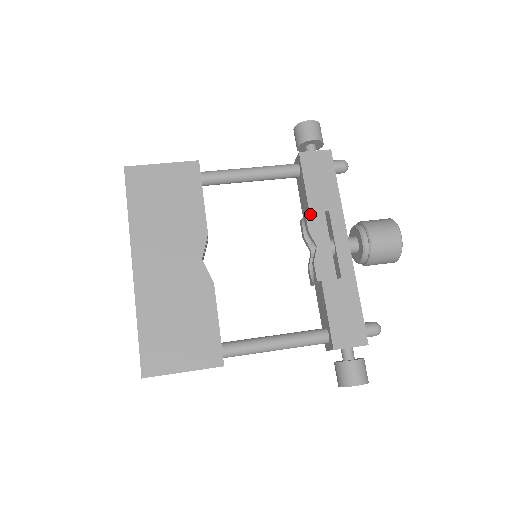
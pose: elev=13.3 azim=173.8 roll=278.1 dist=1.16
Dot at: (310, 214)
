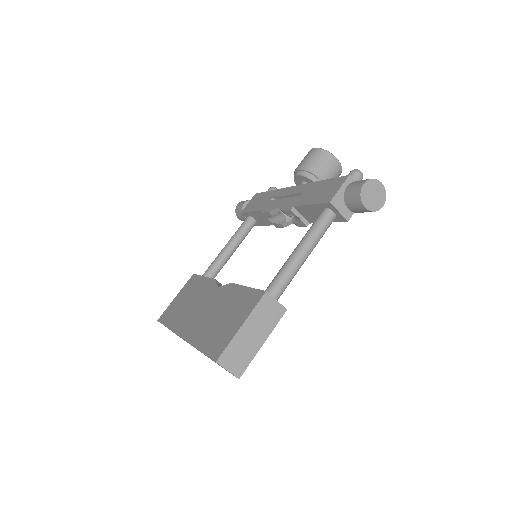
Dot at: (264, 210)
